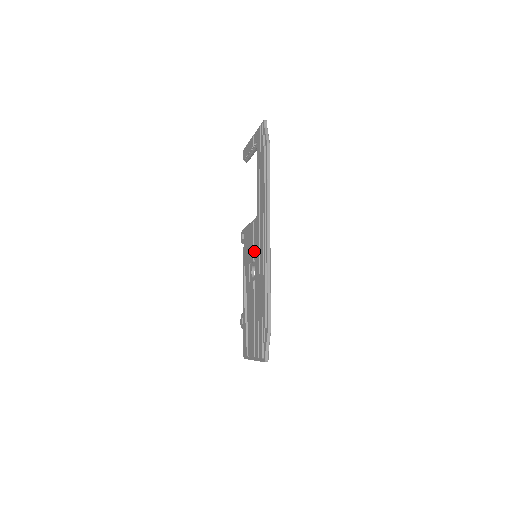
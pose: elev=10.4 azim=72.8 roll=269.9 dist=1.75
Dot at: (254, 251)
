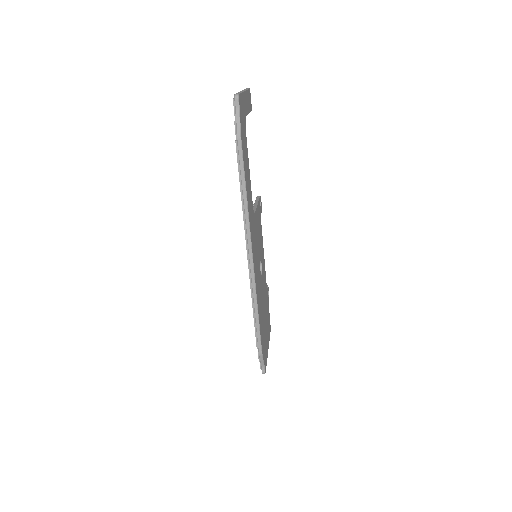
Dot at: occluded
